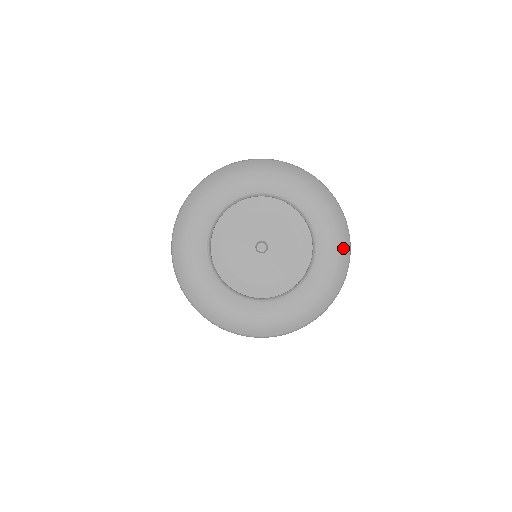
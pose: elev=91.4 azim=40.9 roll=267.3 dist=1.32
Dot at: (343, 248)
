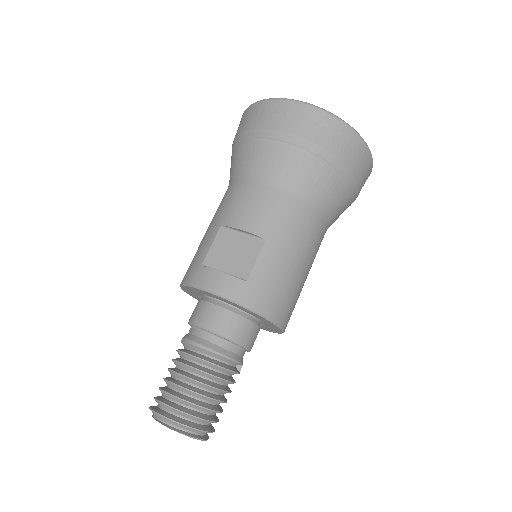
Dot at: occluded
